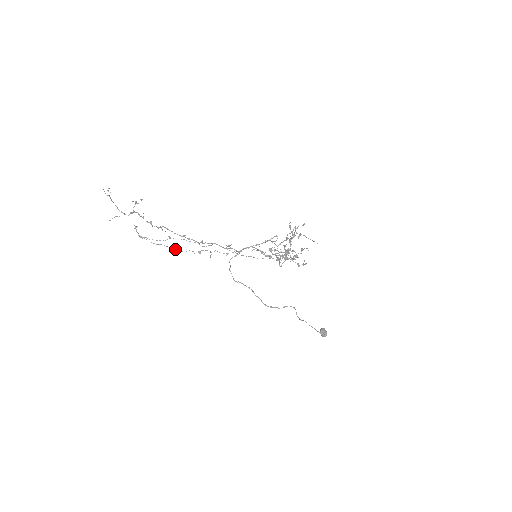
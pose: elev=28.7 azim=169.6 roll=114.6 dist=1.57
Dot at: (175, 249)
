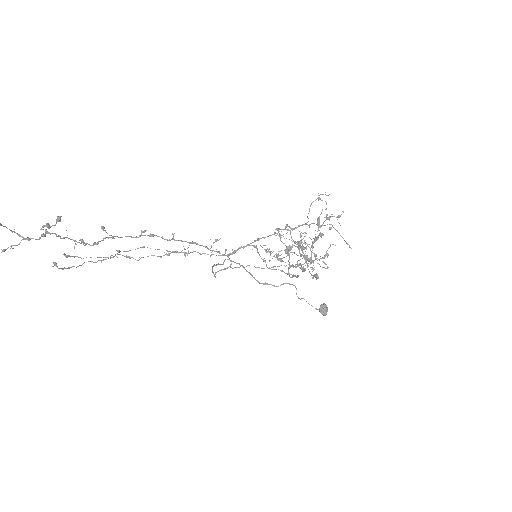
Dot at: (128, 257)
